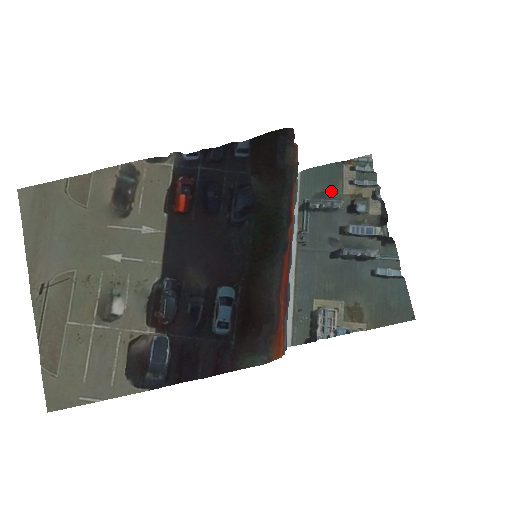
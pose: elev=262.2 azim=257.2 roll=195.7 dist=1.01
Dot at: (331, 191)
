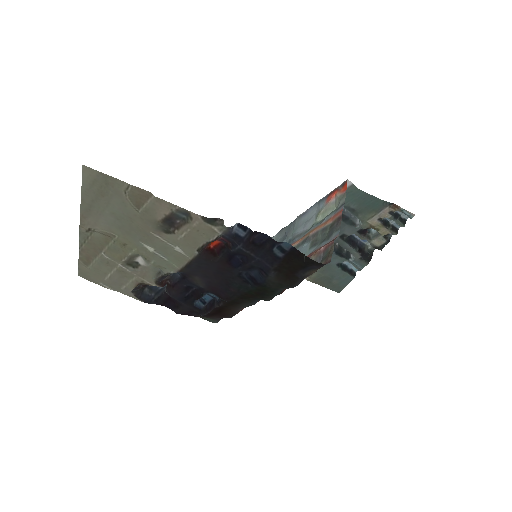
Dot at: (361, 213)
